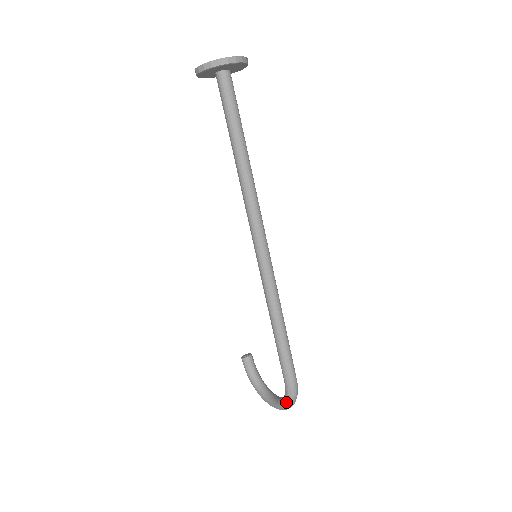
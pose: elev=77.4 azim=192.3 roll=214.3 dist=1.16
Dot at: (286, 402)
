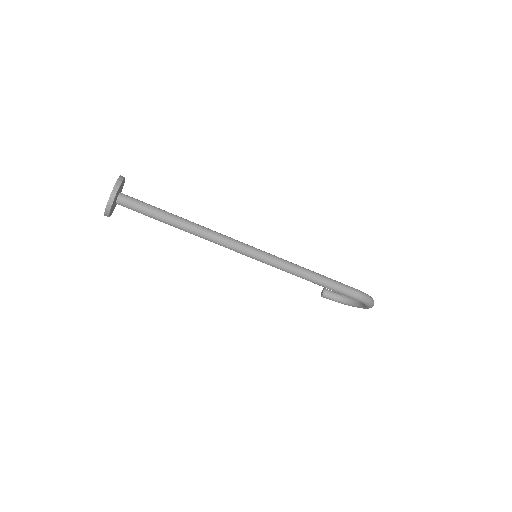
Dot at: (367, 305)
